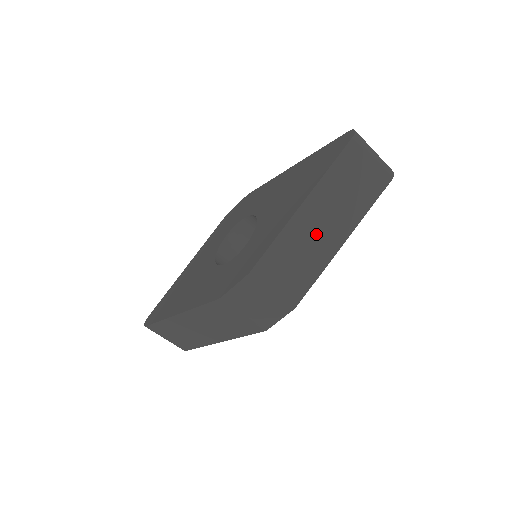
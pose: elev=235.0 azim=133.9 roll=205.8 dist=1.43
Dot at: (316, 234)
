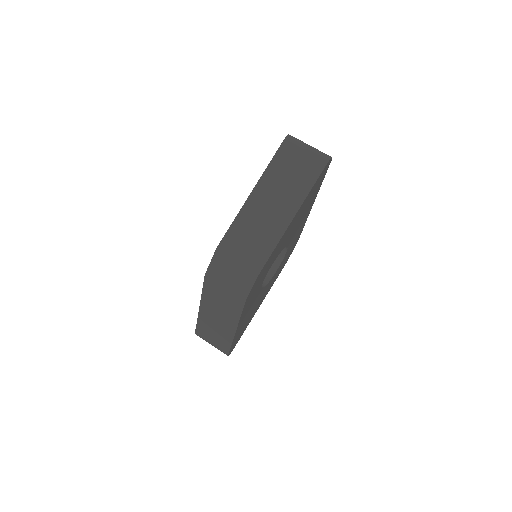
Dot at: (267, 213)
